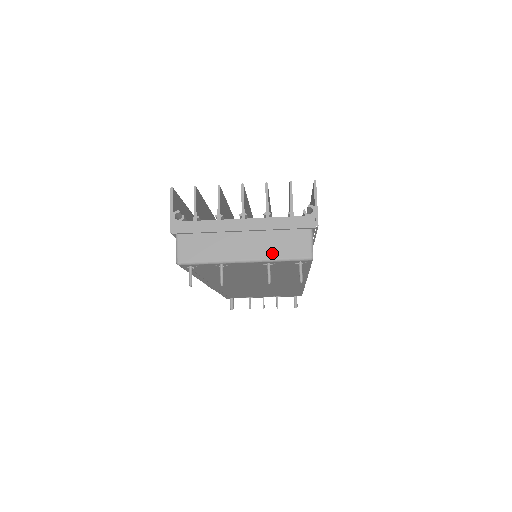
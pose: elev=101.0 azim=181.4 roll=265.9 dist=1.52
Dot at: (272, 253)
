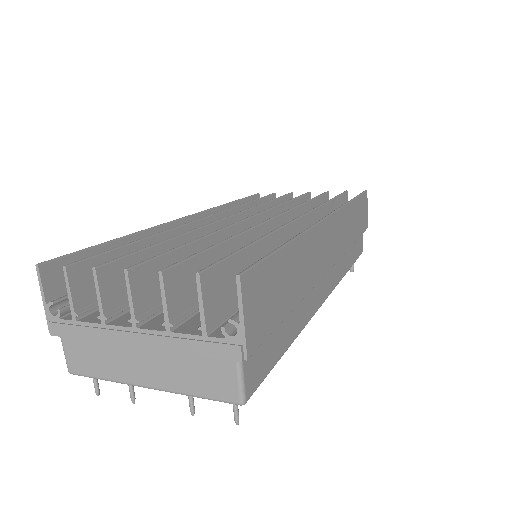
Dot at: (183, 385)
